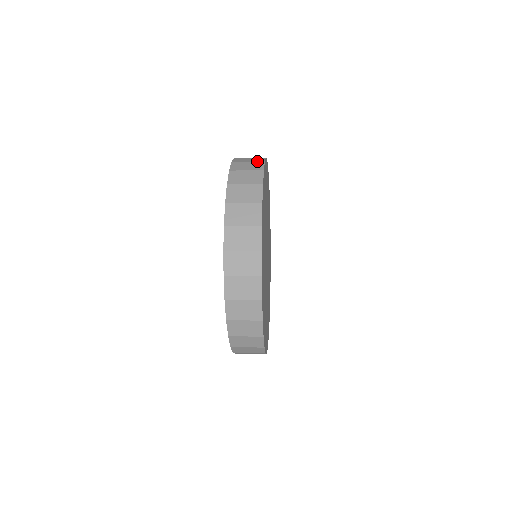
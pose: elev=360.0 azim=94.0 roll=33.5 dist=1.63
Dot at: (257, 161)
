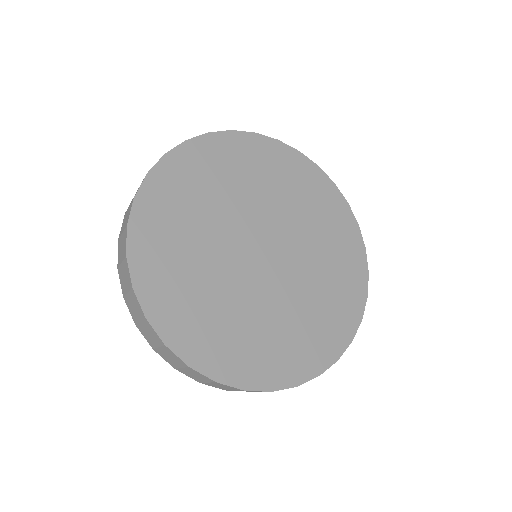
Dot at: occluded
